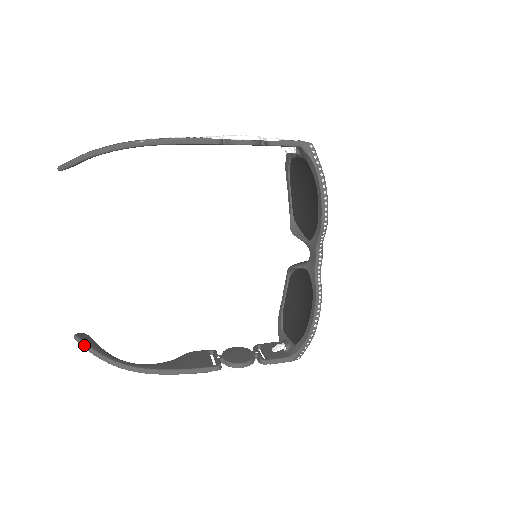
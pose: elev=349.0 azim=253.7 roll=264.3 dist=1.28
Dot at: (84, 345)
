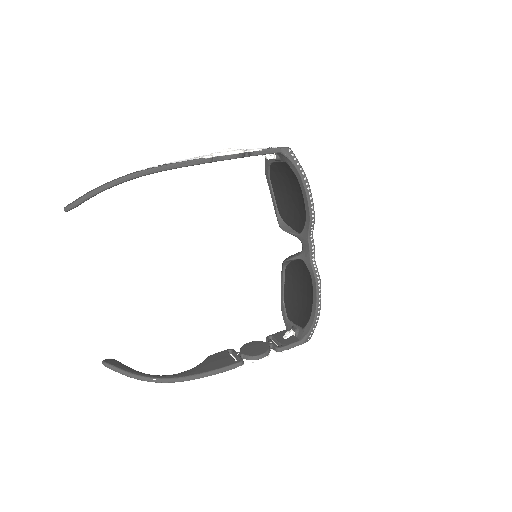
Dot at: (115, 369)
